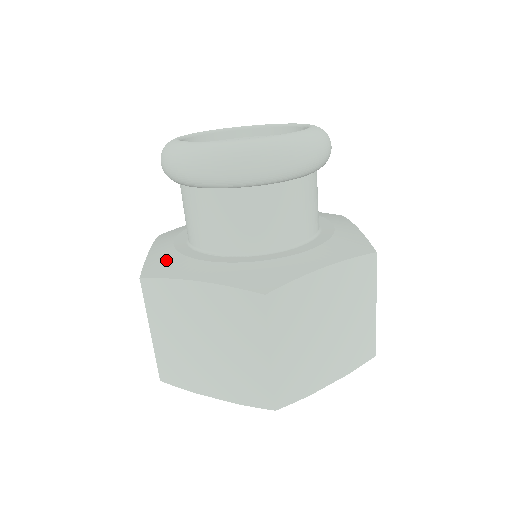
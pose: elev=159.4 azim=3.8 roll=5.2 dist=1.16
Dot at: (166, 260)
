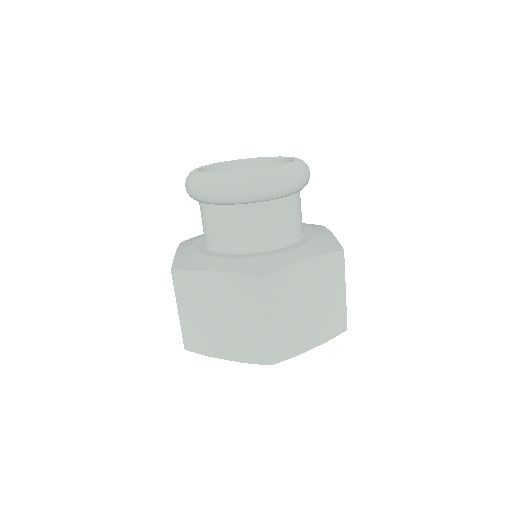
Dot at: (197, 237)
